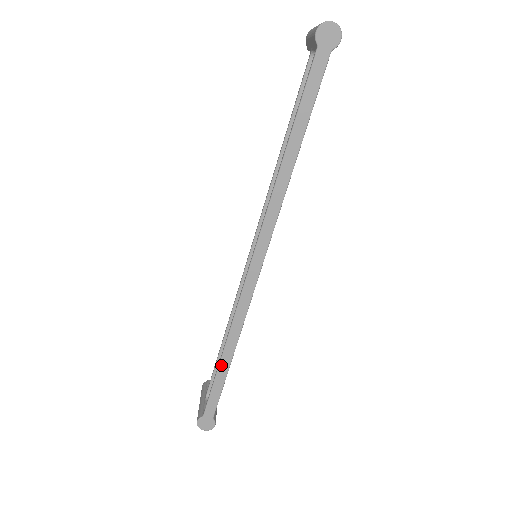
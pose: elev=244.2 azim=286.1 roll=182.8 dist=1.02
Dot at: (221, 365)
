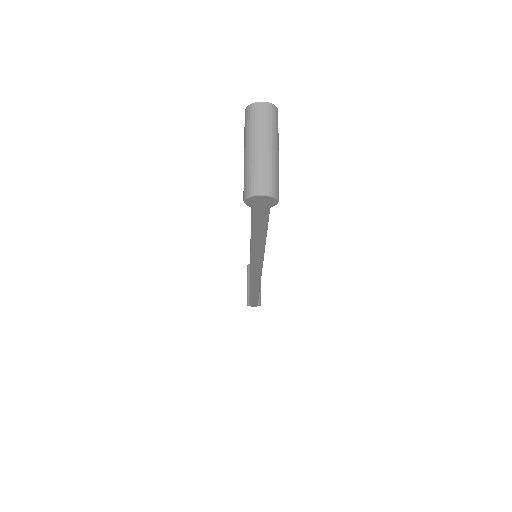
Dot at: (252, 296)
